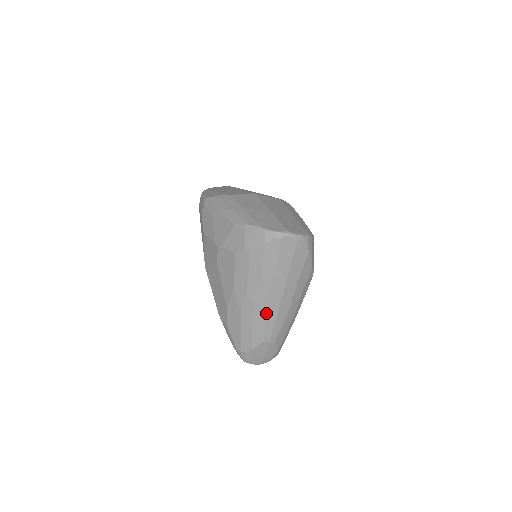
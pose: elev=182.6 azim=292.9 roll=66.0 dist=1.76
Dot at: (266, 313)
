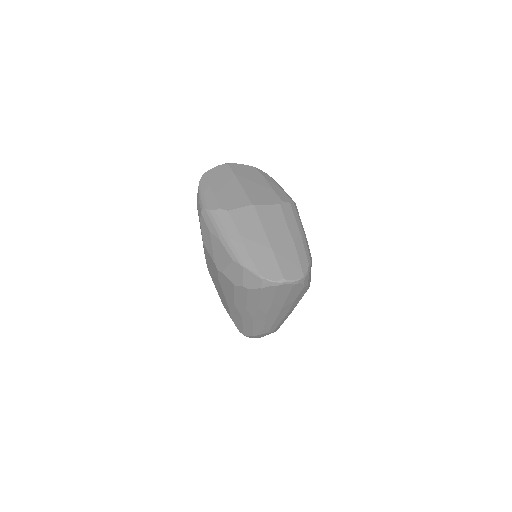
Dot at: (265, 322)
